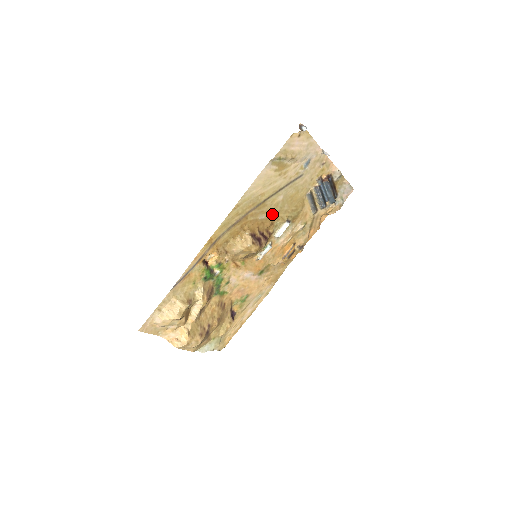
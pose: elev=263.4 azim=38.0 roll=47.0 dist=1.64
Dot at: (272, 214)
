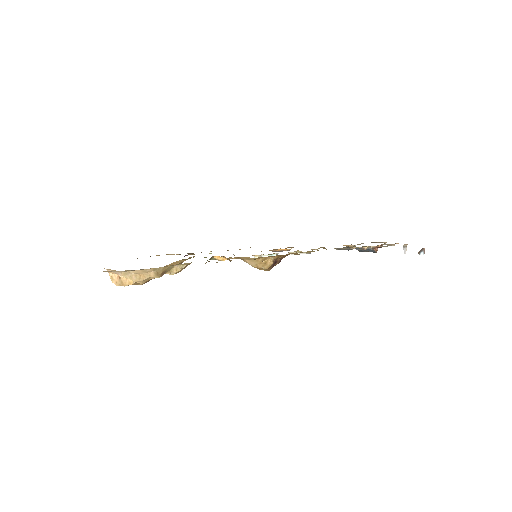
Dot at: occluded
